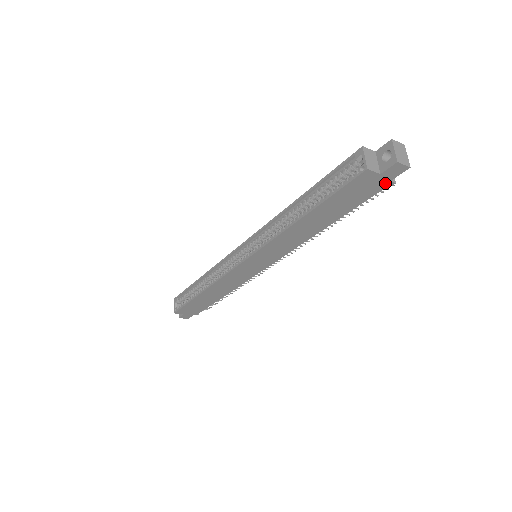
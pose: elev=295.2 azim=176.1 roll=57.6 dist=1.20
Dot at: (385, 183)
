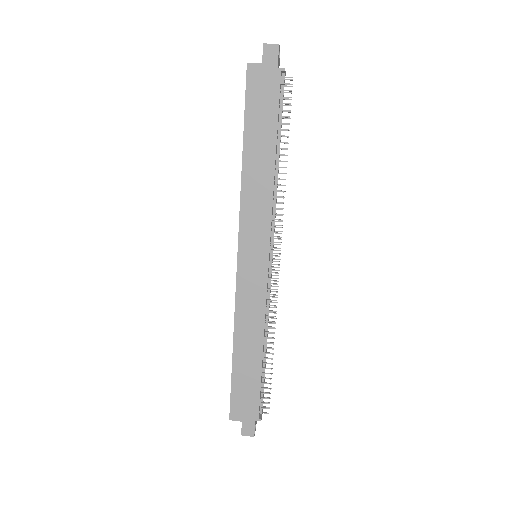
Dot at: (276, 72)
